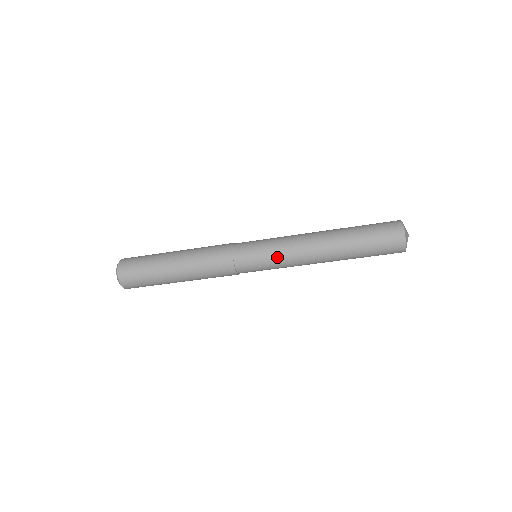
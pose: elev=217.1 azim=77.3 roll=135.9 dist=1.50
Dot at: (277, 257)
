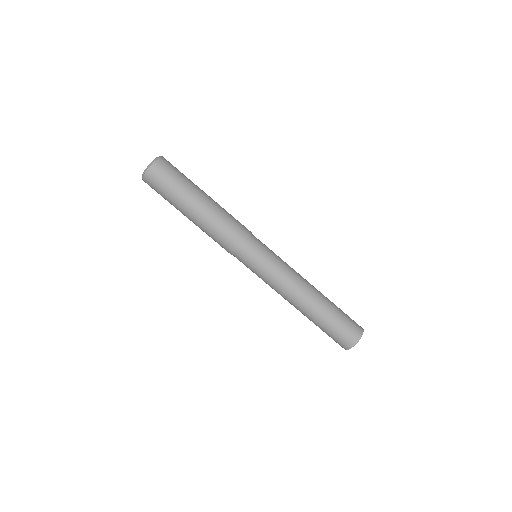
Dot at: (281, 261)
